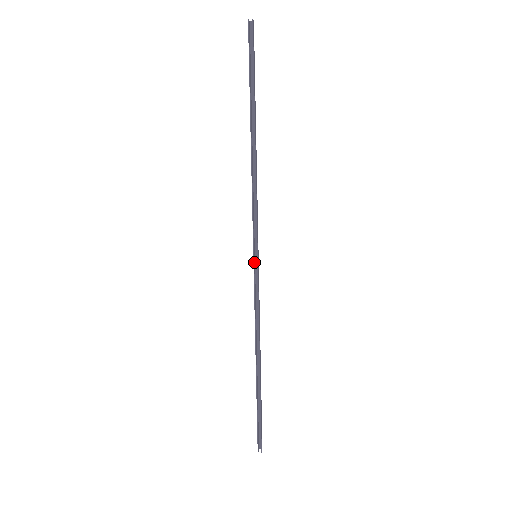
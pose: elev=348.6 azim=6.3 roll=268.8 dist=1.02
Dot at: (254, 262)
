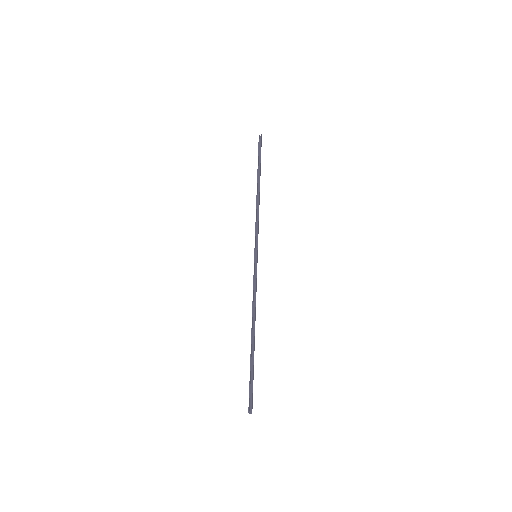
Dot at: (254, 259)
